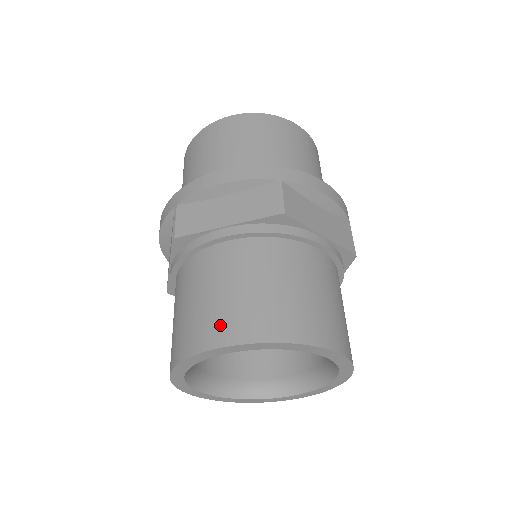
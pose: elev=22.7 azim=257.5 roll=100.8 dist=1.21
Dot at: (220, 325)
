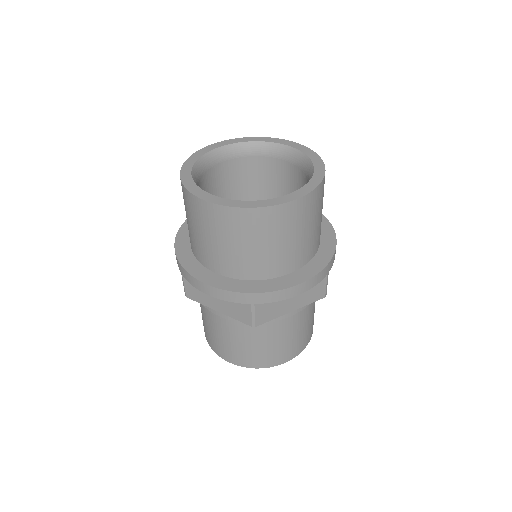
Dot at: (222, 351)
